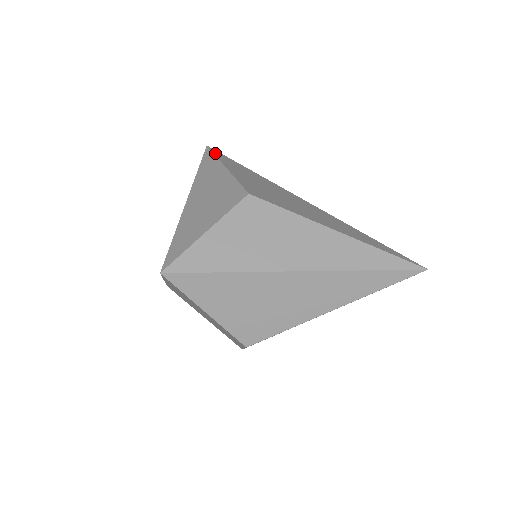
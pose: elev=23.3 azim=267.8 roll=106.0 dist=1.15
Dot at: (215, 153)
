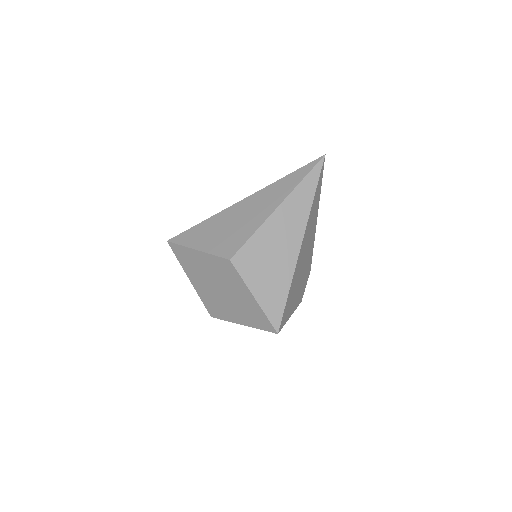
Dot at: occluded
